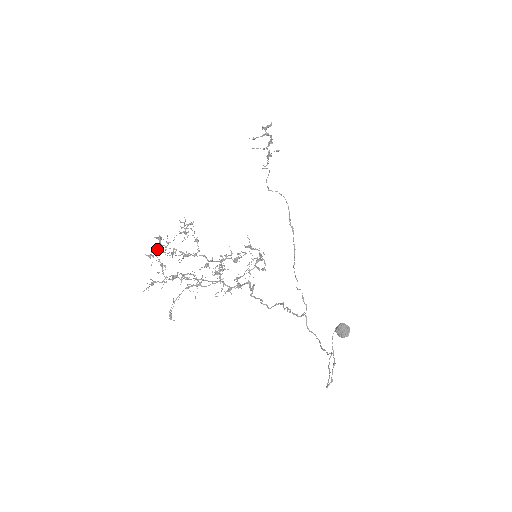
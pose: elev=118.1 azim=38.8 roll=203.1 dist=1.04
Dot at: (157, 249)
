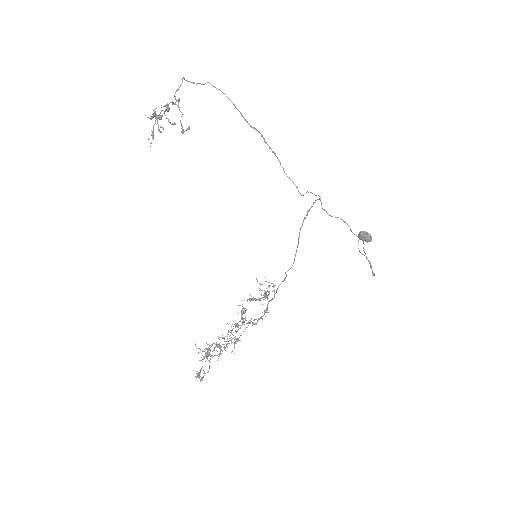
Dot at: (202, 380)
